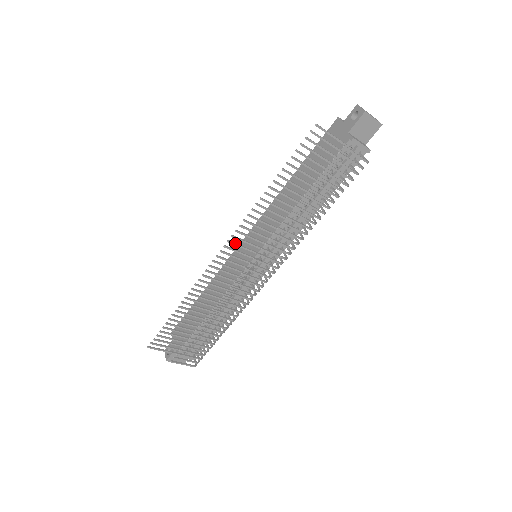
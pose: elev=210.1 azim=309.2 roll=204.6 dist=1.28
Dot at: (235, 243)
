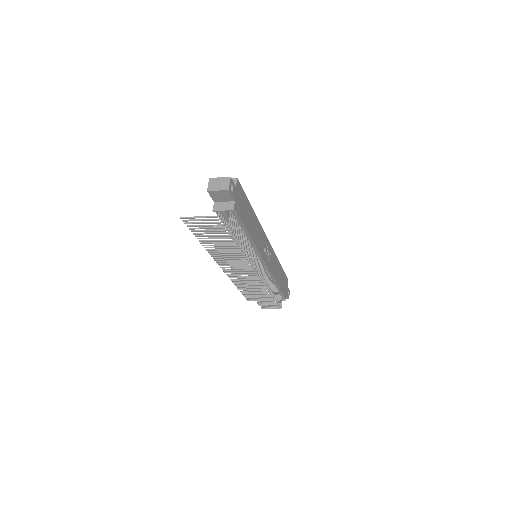
Dot at: (223, 263)
